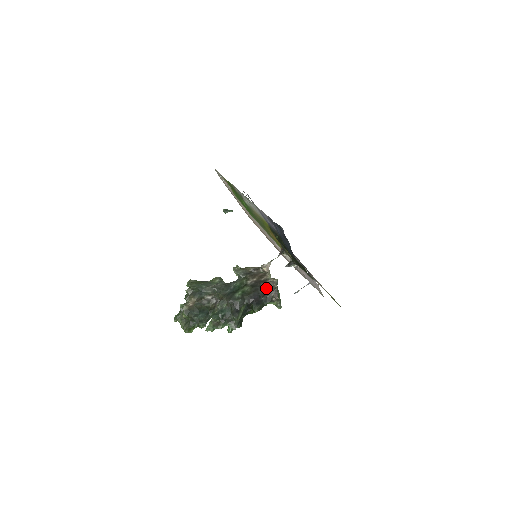
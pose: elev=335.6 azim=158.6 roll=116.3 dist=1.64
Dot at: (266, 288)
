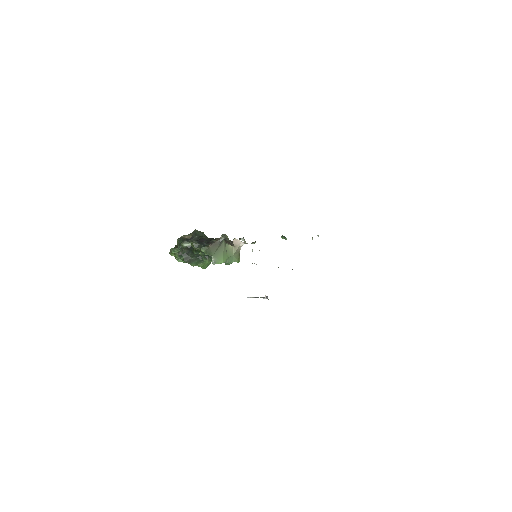
Dot at: (215, 241)
